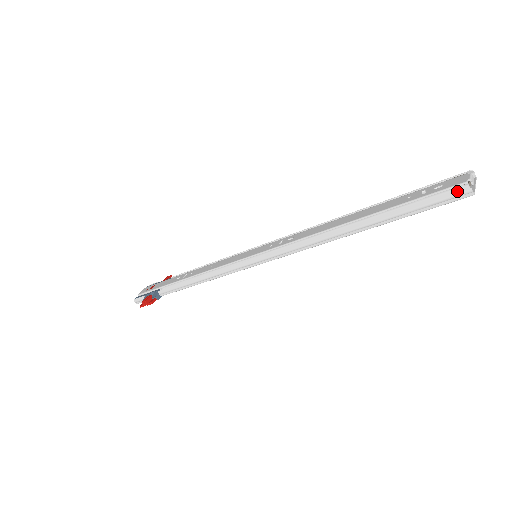
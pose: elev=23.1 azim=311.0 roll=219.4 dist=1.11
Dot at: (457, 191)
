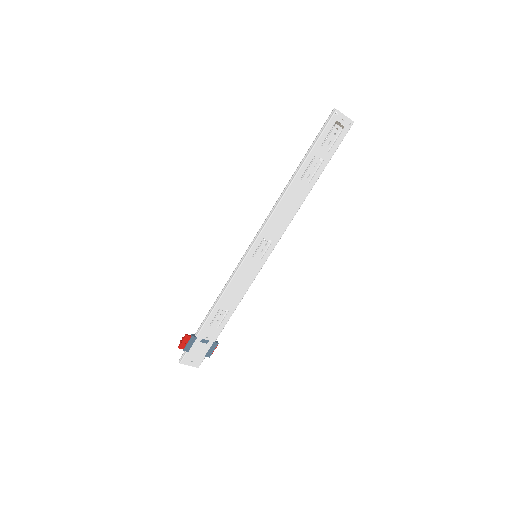
Dot at: (329, 115)
